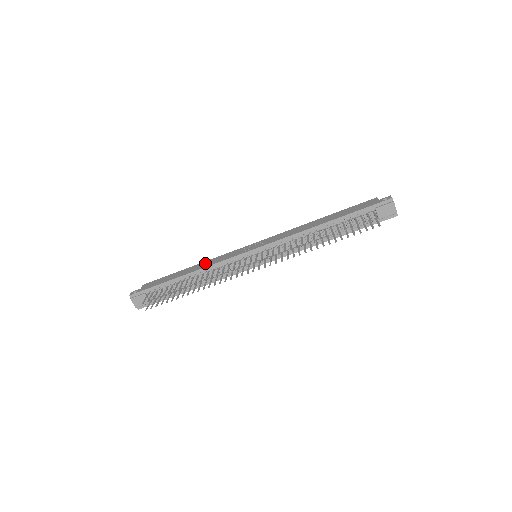
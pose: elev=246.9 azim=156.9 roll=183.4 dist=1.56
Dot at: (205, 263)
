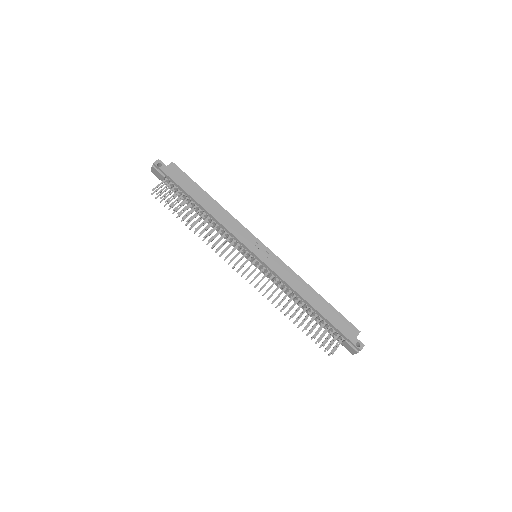
Dot at: (223, 214)
